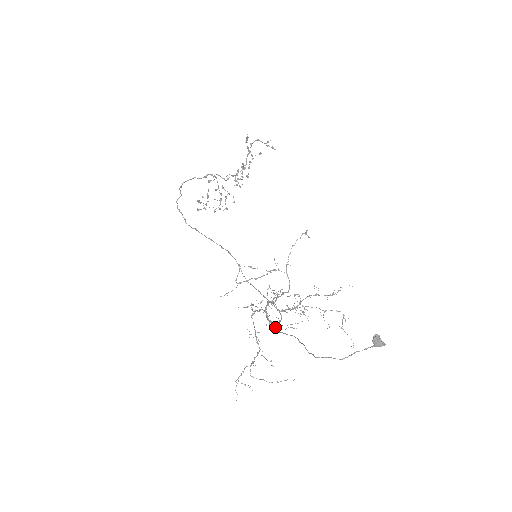
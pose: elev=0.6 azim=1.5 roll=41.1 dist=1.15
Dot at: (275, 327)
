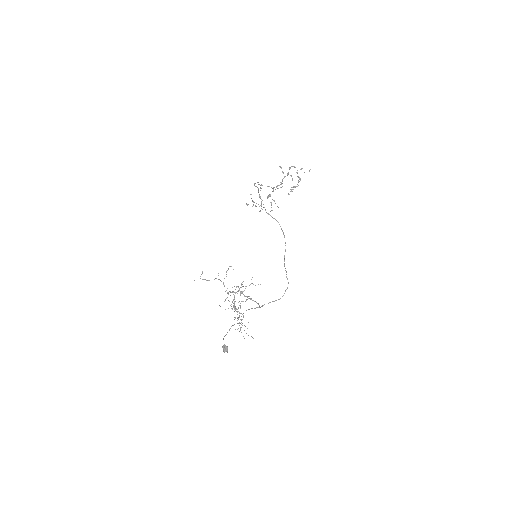
Dot at: (240, 306)
